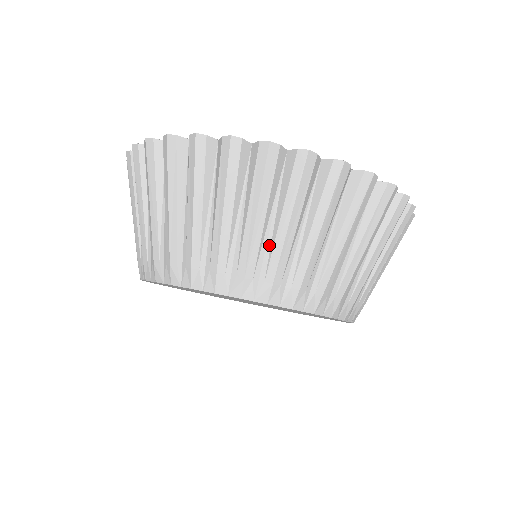
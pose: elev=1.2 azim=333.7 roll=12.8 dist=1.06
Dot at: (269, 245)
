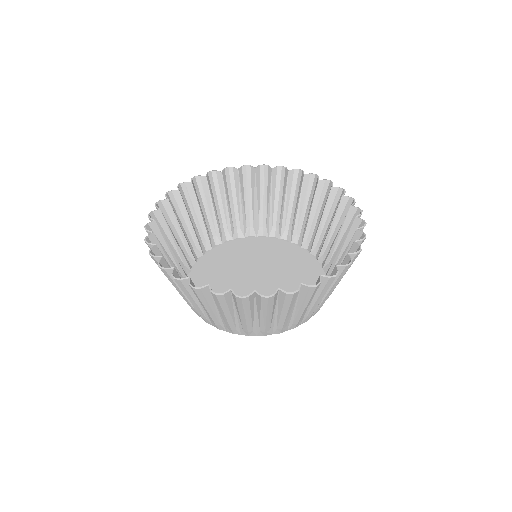
Dot at: occluded
